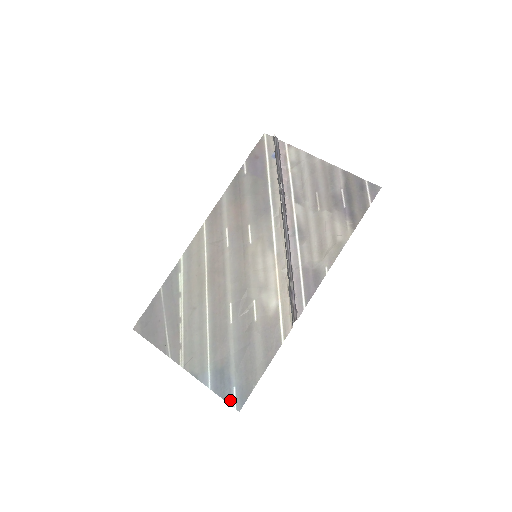
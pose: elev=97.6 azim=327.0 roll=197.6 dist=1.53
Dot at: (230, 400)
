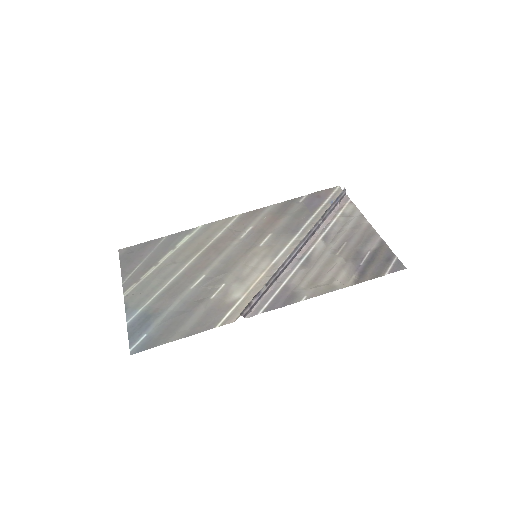
Dot at: (133, 341)
